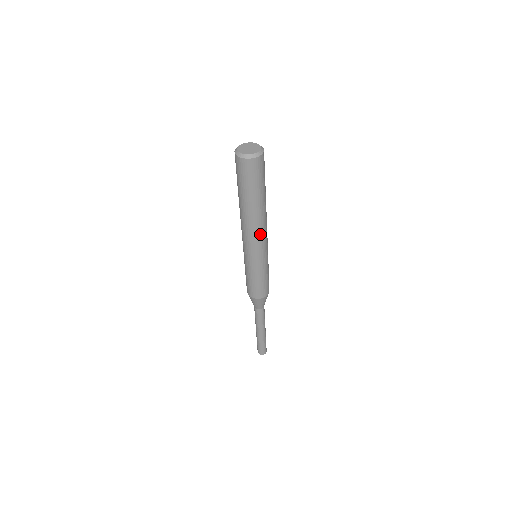
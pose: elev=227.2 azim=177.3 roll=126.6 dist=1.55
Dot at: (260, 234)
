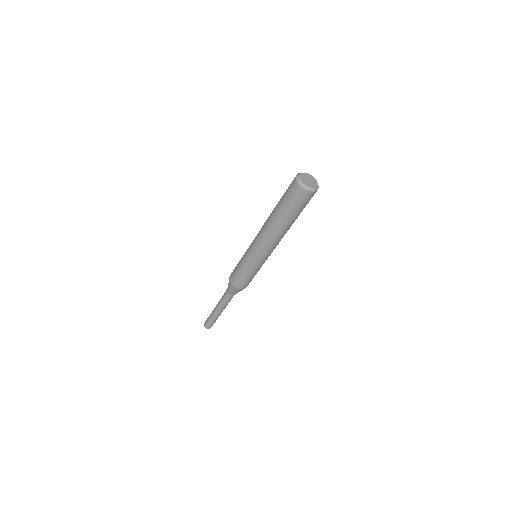
Dot at: (268, 243)
